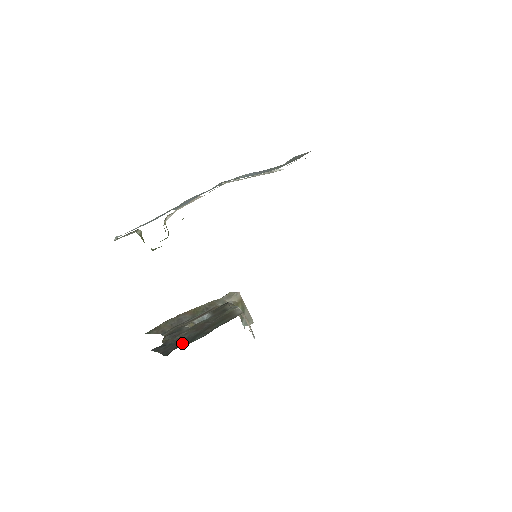
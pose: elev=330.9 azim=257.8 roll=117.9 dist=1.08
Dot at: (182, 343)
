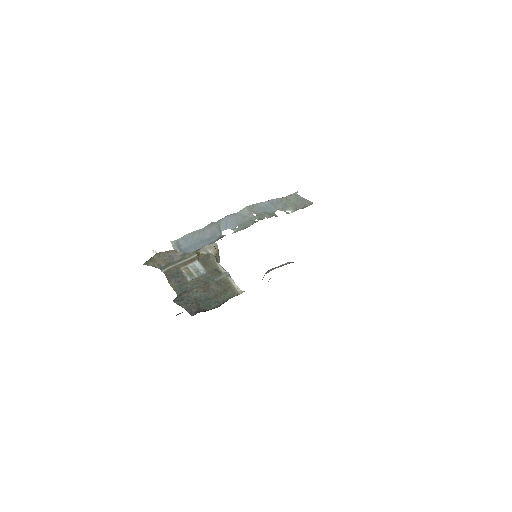
Dot at: (200, 305)
